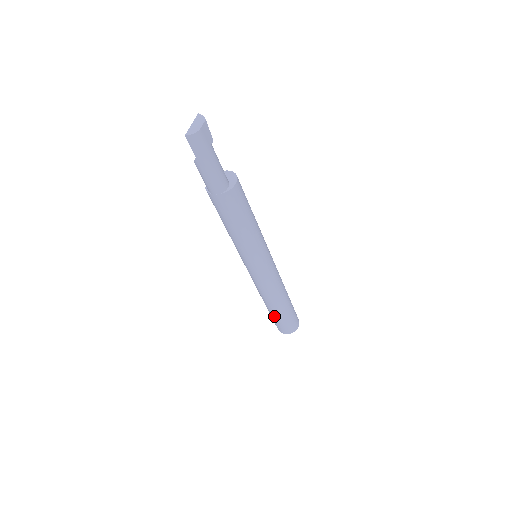
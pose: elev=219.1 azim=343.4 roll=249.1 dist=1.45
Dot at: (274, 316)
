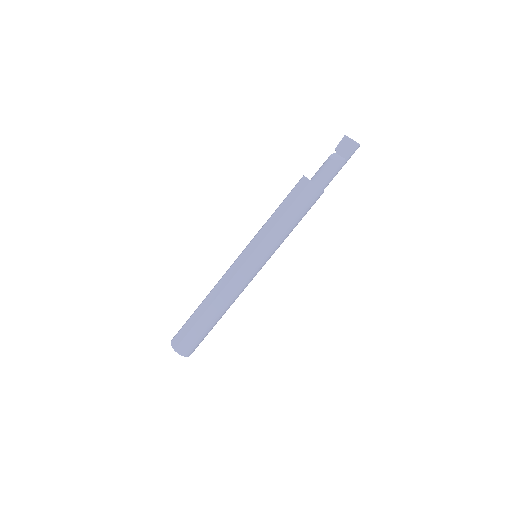
Dot at: (206, 328)
